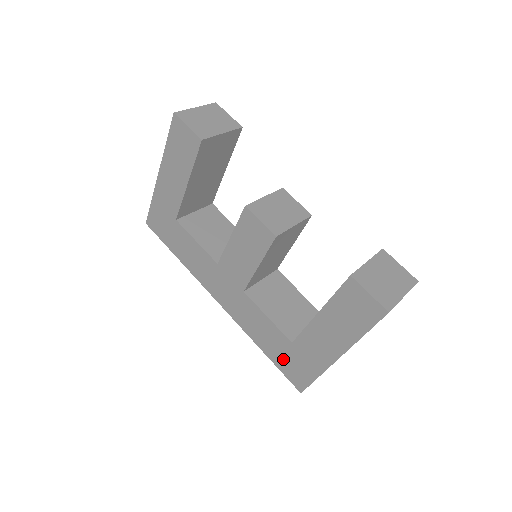
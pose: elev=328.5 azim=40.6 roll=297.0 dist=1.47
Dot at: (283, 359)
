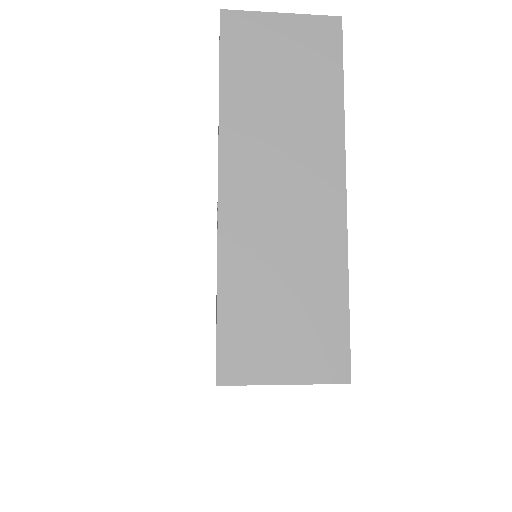
Dot at: occluded
